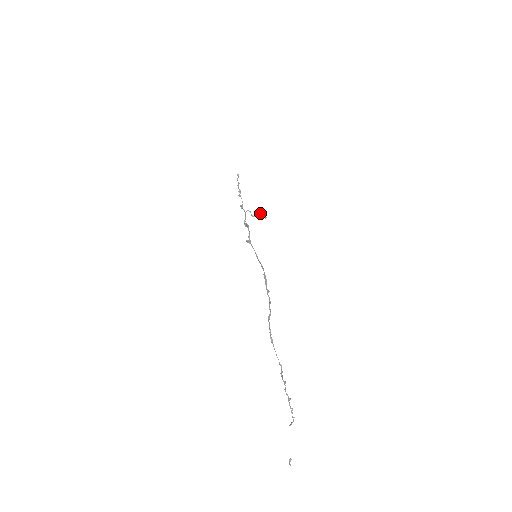
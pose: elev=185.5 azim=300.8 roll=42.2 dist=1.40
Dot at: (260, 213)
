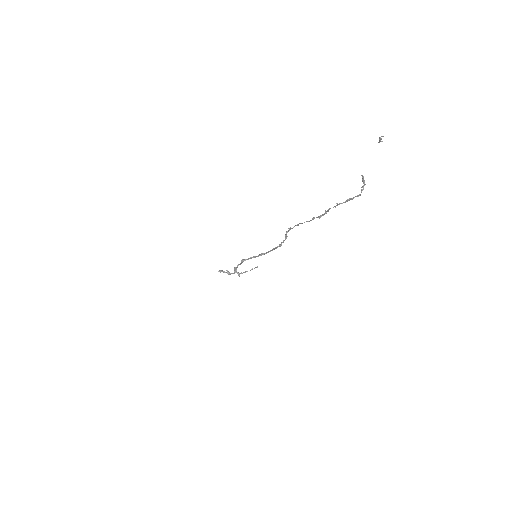
Dot at: (250, 270)
